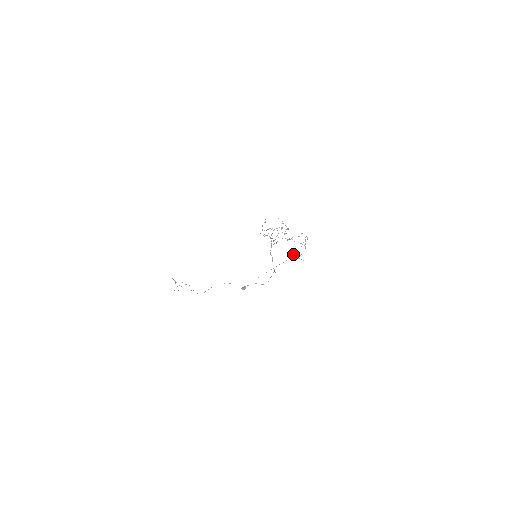
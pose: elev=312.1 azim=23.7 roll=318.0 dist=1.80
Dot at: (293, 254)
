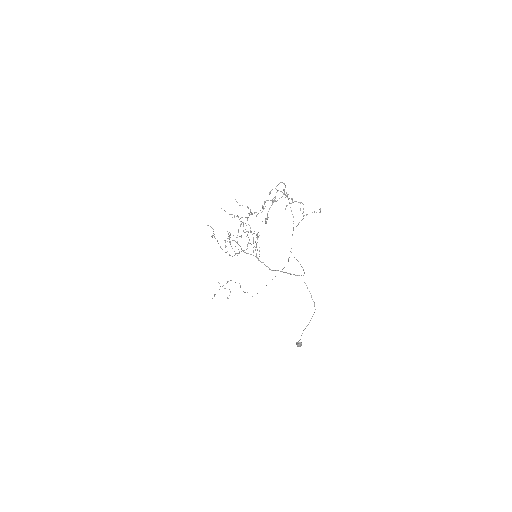
Dot at: occluded
